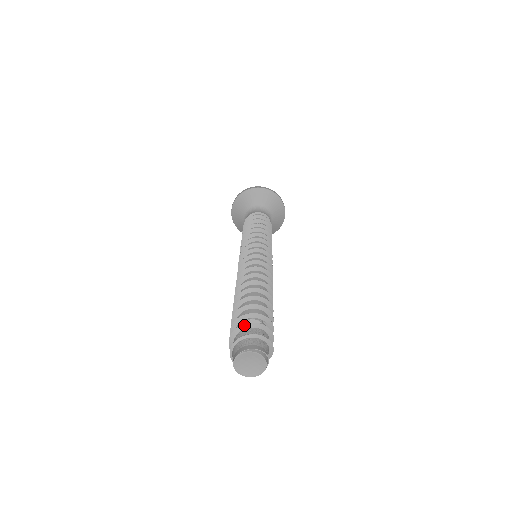
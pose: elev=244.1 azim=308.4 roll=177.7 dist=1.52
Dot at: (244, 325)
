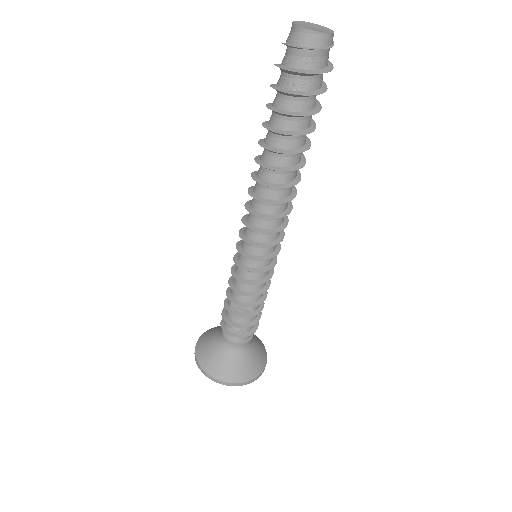
Dot at: occluded
